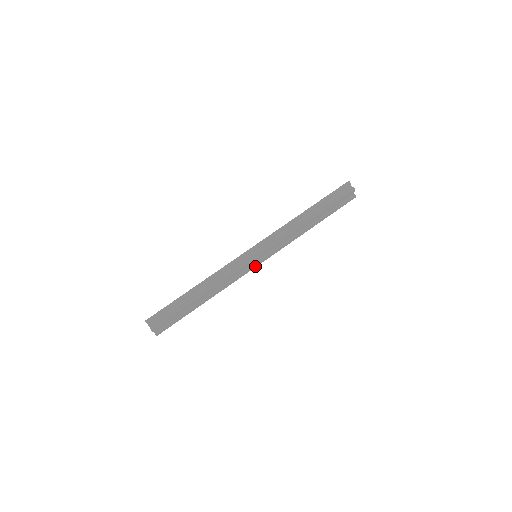
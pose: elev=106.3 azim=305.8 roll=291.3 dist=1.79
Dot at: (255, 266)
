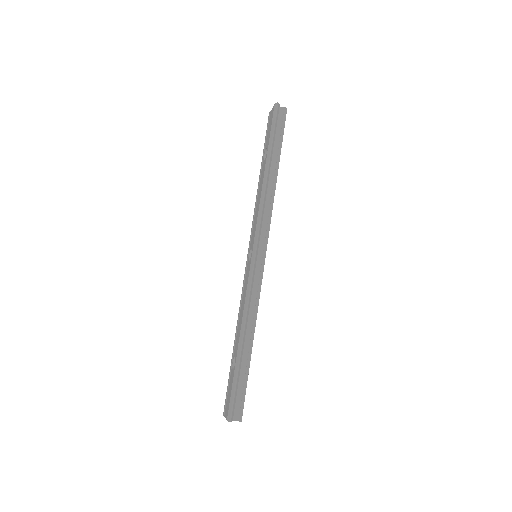
Dot at: occluded
